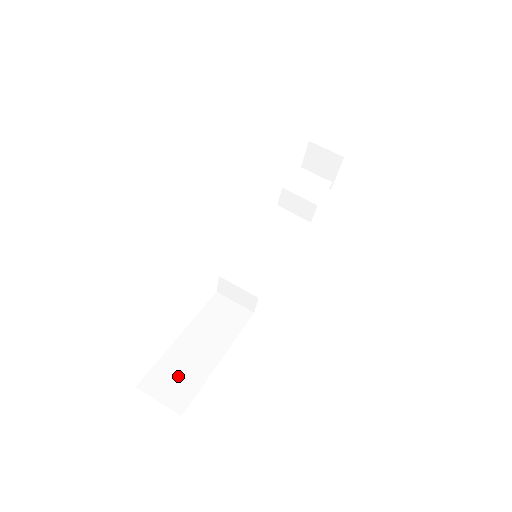
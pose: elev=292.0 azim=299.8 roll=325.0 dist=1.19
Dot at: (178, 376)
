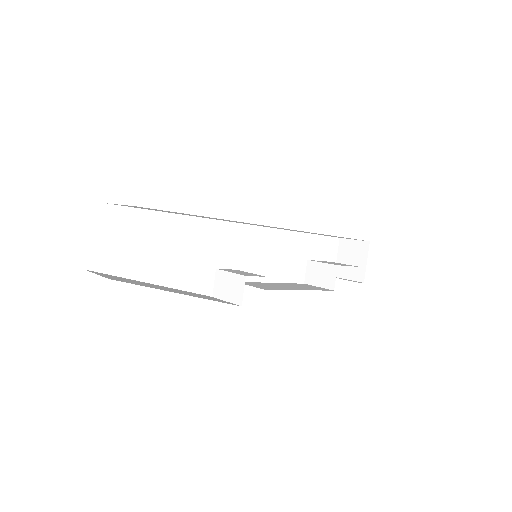
Dot at: (130, 281)
